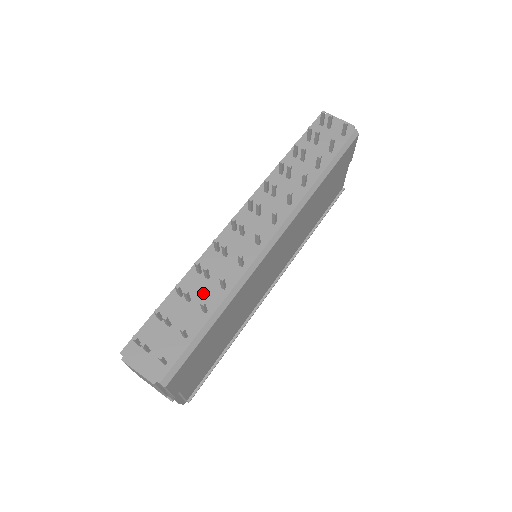
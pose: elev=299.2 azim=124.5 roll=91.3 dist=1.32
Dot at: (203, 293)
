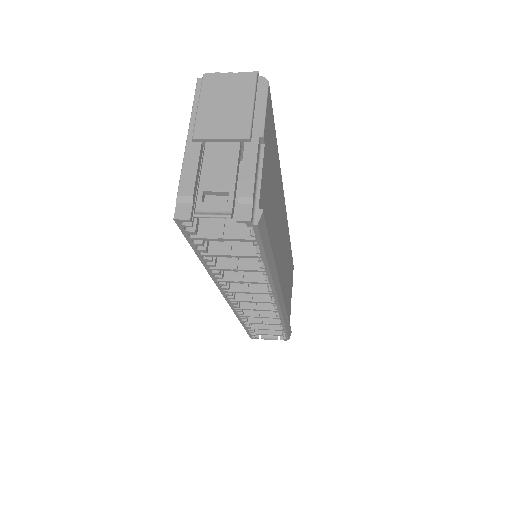
Dot at: occluded
